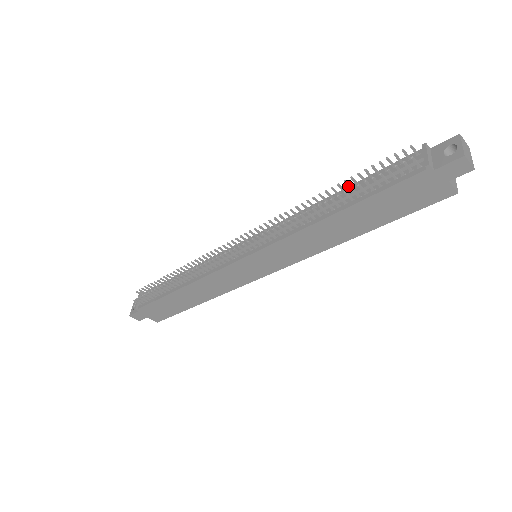
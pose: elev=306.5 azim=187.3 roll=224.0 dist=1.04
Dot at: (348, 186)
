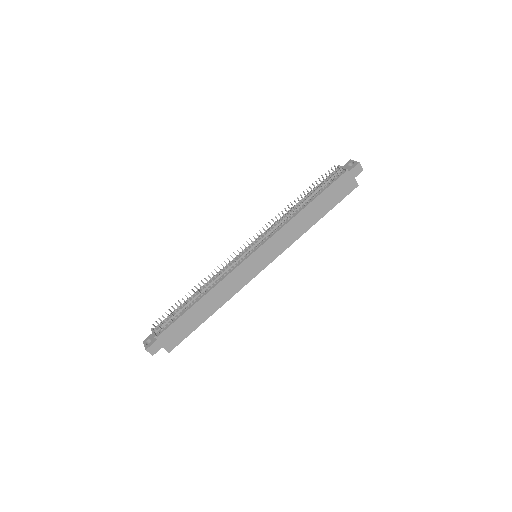
Dot at: (308, 192)
